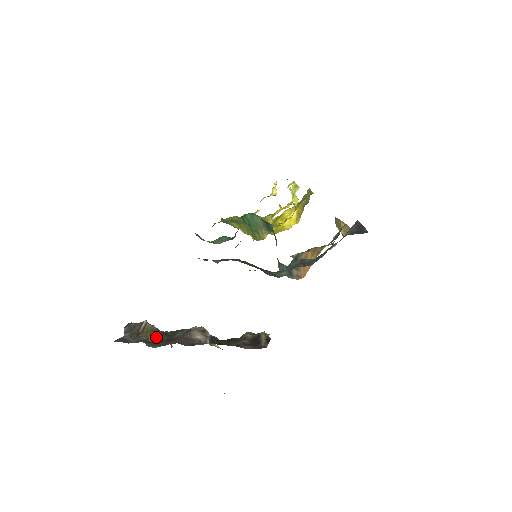
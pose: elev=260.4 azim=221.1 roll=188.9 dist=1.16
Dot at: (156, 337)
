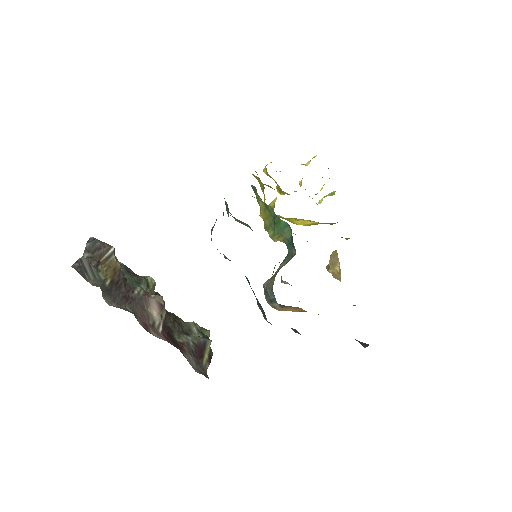
Dot at: (115, 282)
